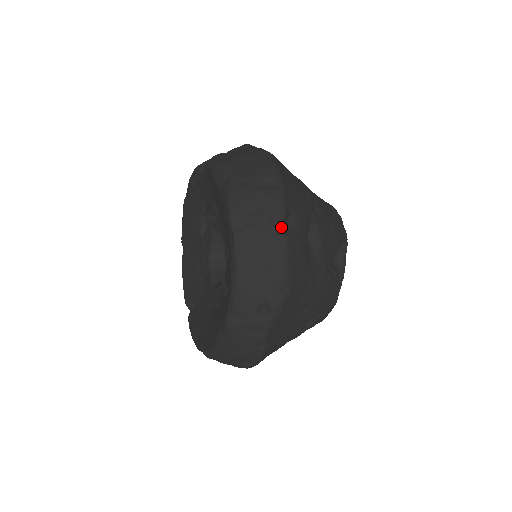
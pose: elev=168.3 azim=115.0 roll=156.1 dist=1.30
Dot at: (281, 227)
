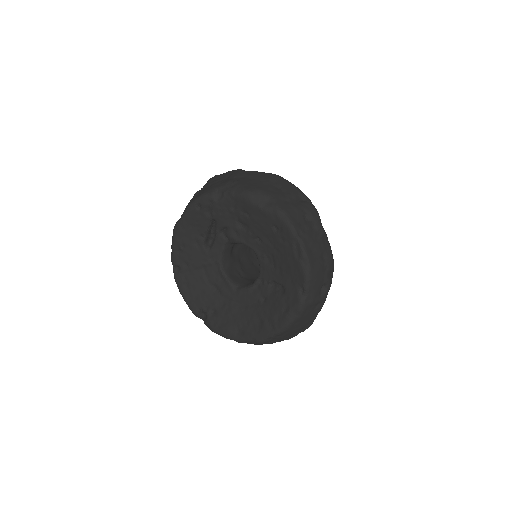
Dot at: (323, 228)
